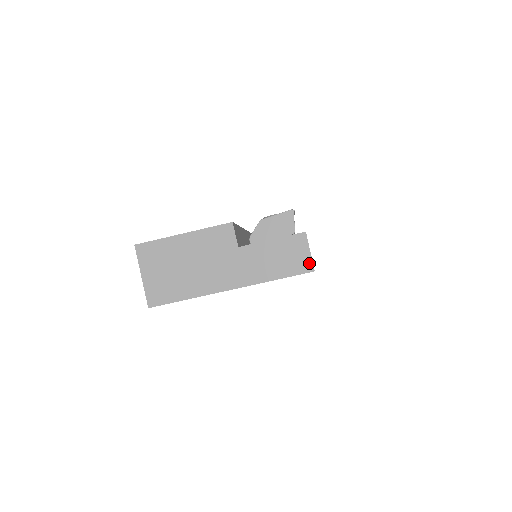
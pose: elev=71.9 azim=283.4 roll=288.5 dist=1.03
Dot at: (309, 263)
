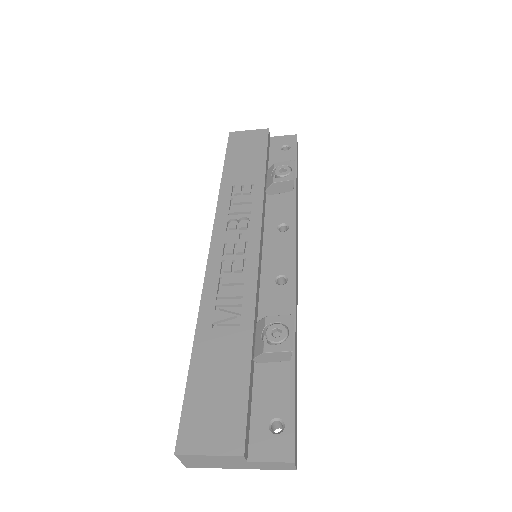
Dot at: (294, 469)
